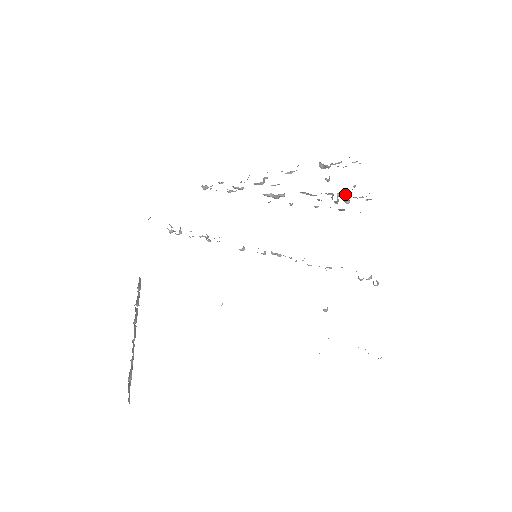
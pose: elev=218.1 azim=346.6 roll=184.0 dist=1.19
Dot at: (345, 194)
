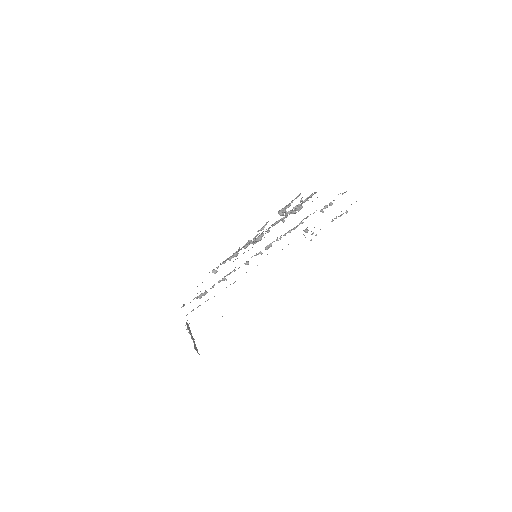
Dot at: (297, 205)
